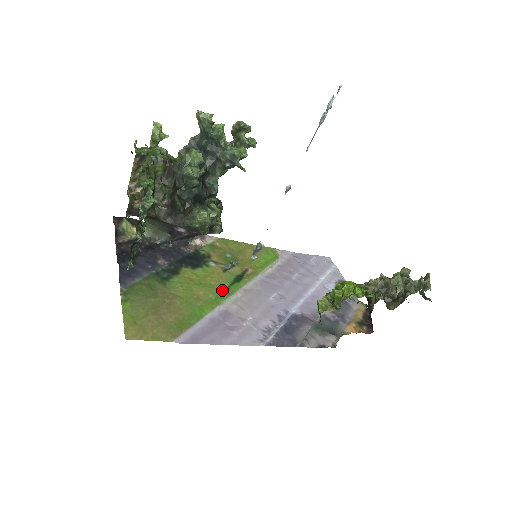
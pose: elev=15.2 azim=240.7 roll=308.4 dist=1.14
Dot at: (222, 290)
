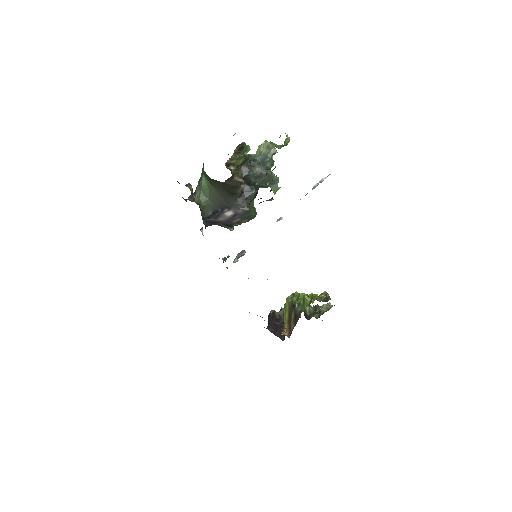
Dot at: occluded
